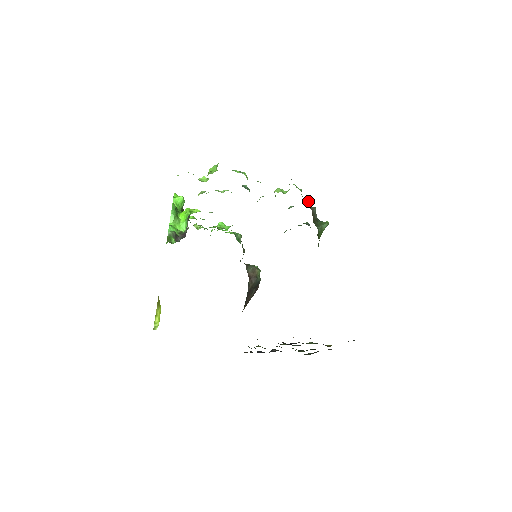
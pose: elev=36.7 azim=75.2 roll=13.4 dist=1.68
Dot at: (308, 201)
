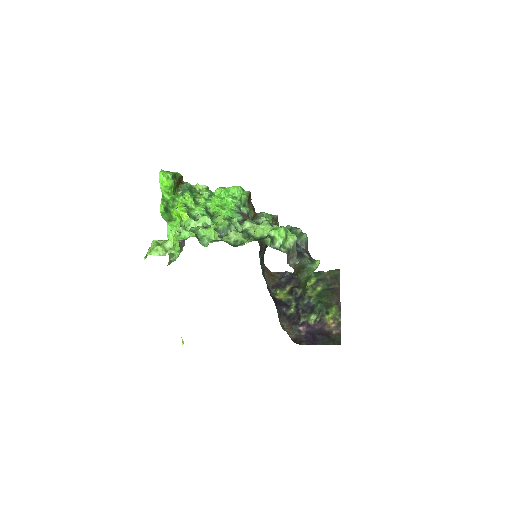
Dot at: (293, 248)
